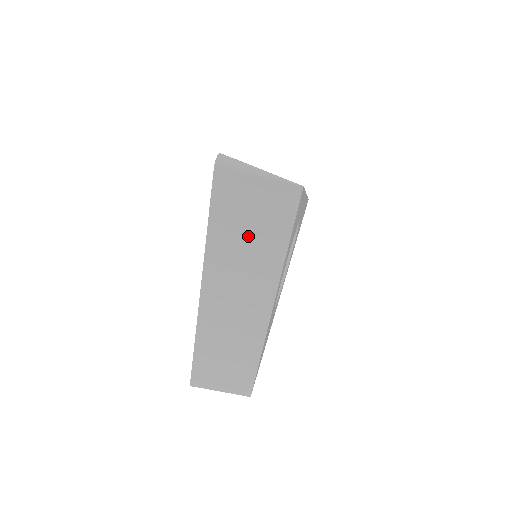
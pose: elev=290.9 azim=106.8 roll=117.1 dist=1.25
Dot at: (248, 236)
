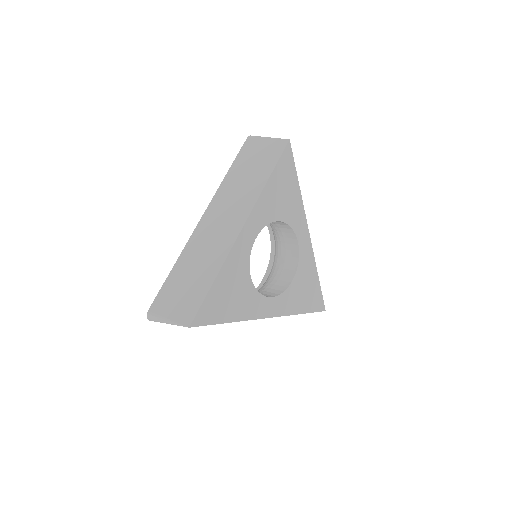
Dot at: (250, 171)
